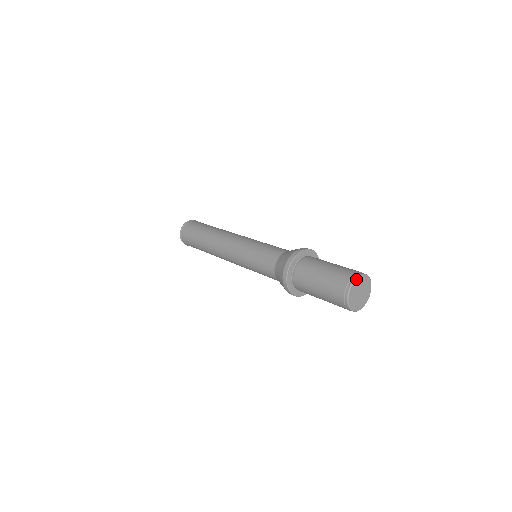
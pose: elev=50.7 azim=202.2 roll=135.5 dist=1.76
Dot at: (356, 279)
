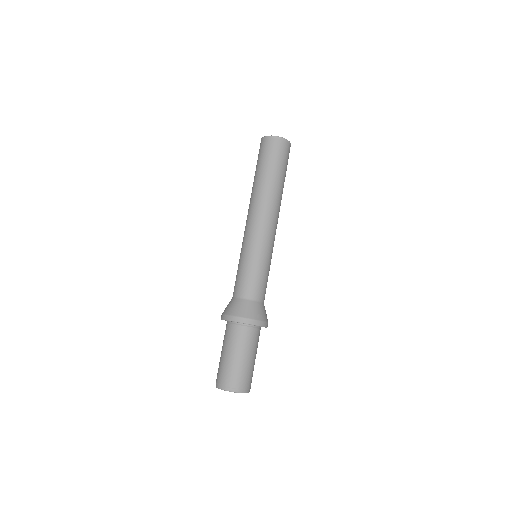
Dot at: (221, 389)
